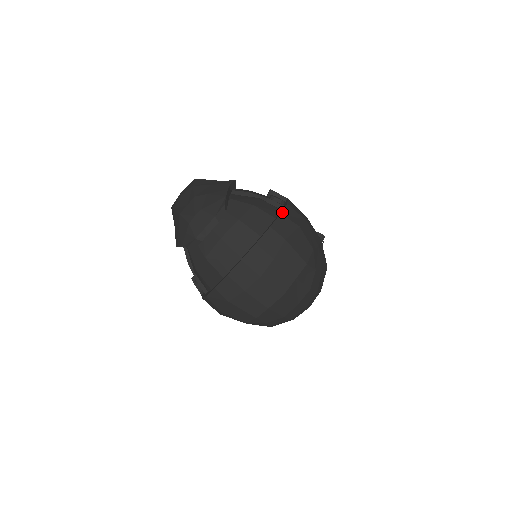
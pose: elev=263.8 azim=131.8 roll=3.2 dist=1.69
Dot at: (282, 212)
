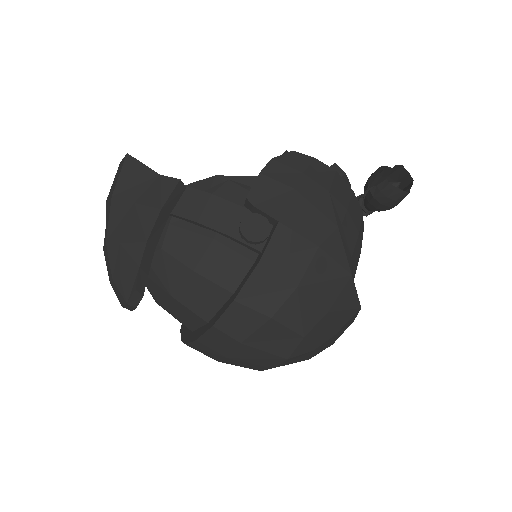
Dot at: (238, 295)
